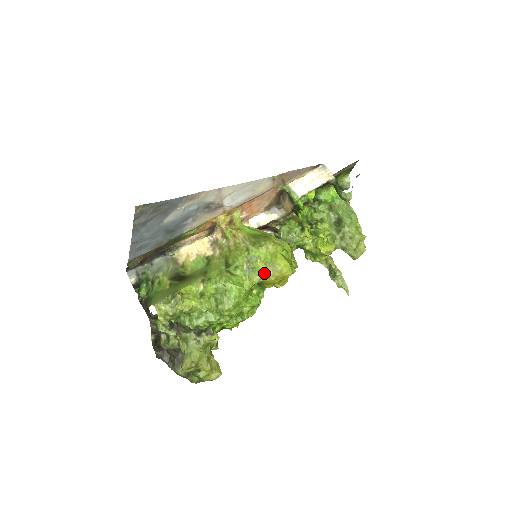
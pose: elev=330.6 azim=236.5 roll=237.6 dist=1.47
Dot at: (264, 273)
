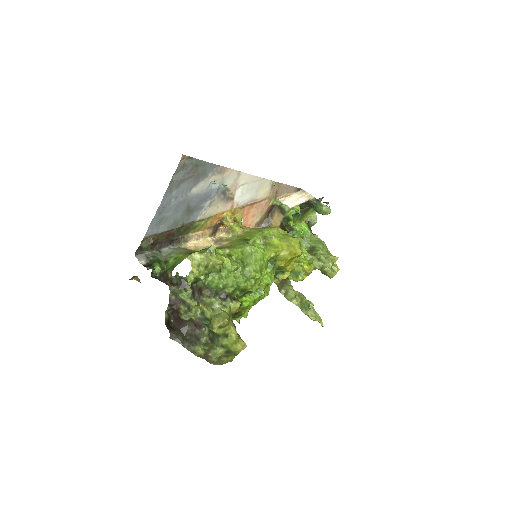
Dot at: (280, 247)
